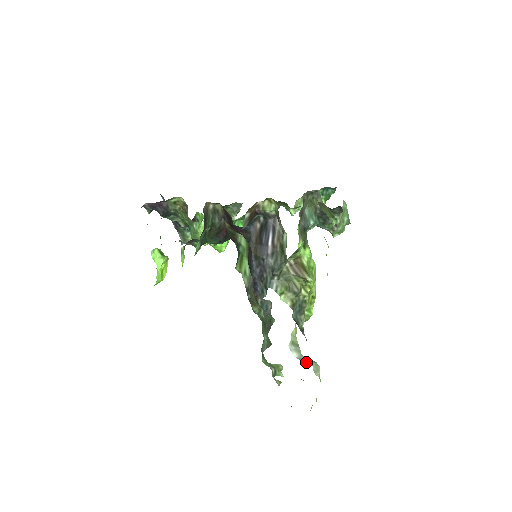
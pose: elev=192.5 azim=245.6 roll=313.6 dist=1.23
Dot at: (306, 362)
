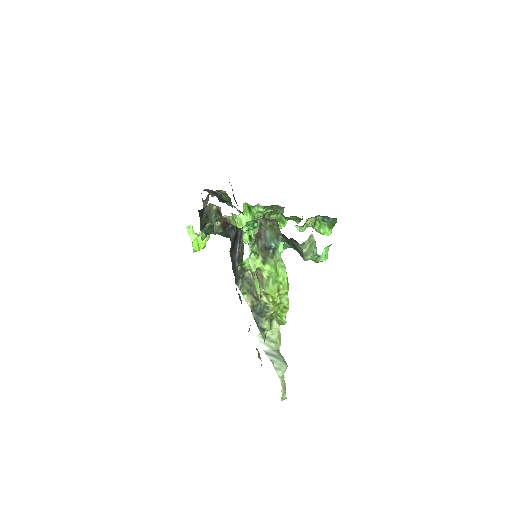
Dot at: (270, 357)
